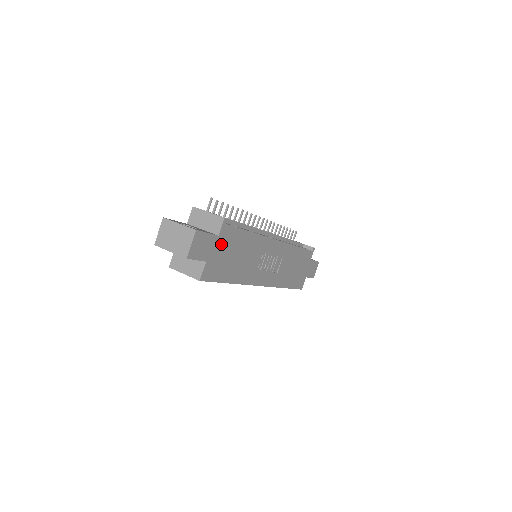
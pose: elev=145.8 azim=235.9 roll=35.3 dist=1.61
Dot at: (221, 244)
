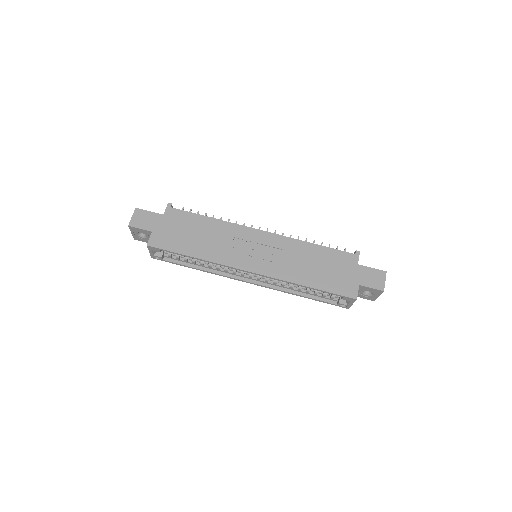
Dot at: (169, 222)
